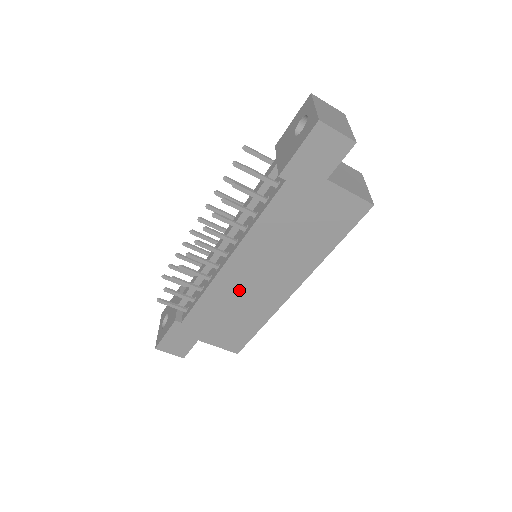
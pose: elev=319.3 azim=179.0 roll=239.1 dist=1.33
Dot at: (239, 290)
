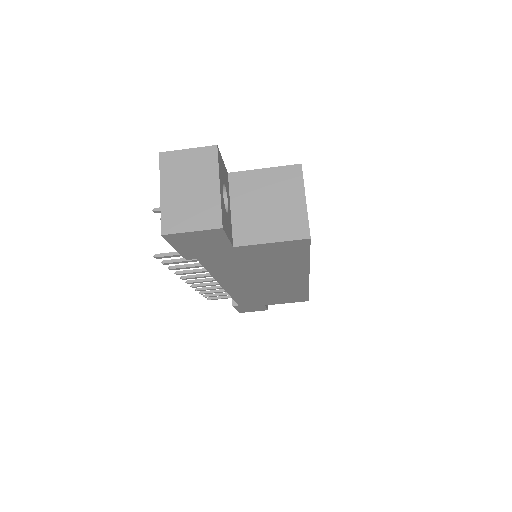
Dot at: (258, 290)
